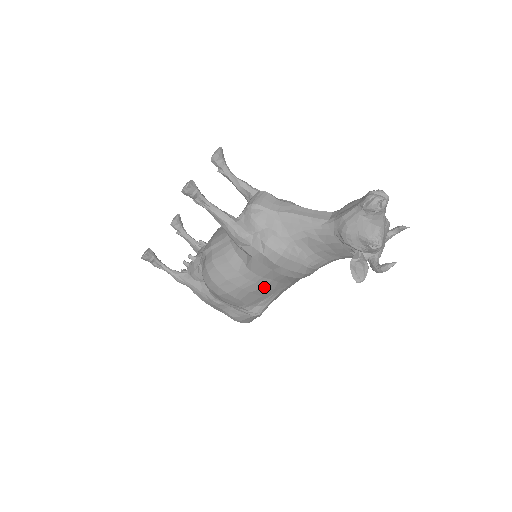
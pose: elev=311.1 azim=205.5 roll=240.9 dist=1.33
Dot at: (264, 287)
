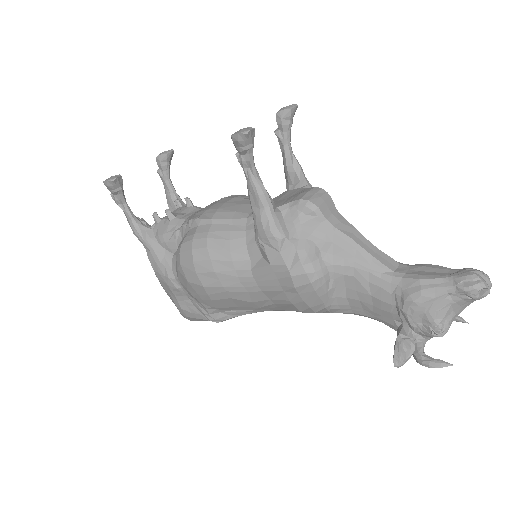
Dot at: (253, 301)
